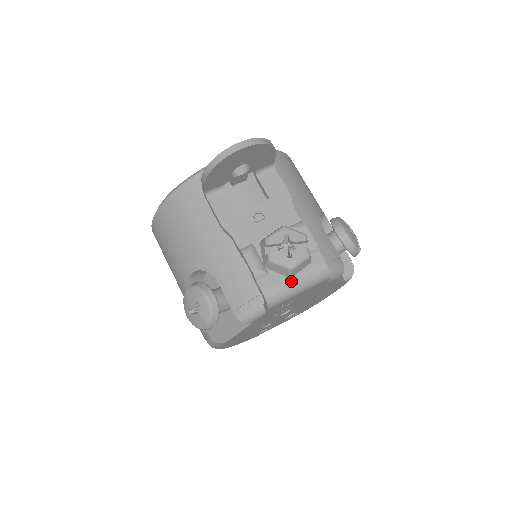
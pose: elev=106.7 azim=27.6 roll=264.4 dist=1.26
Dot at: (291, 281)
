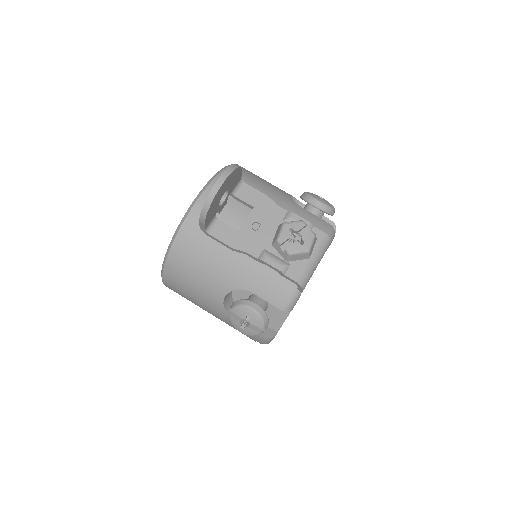
Dot at: (309, 260)
